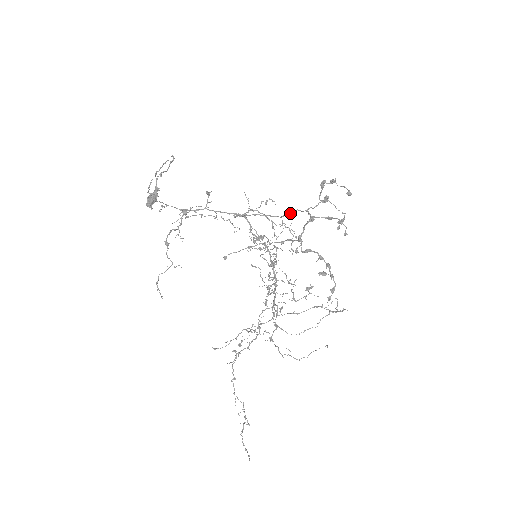
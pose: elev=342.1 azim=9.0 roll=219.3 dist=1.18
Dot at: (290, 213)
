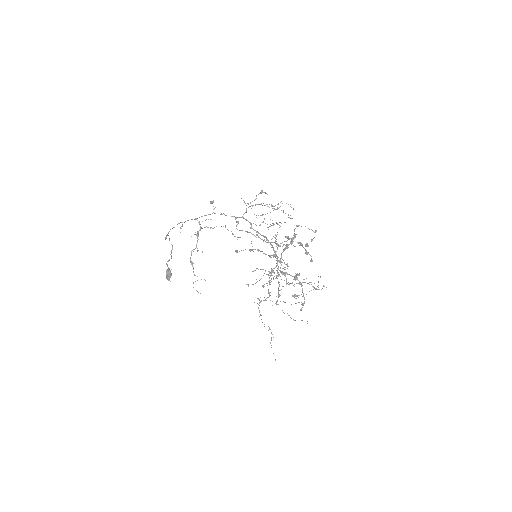
Dot at: occluded
